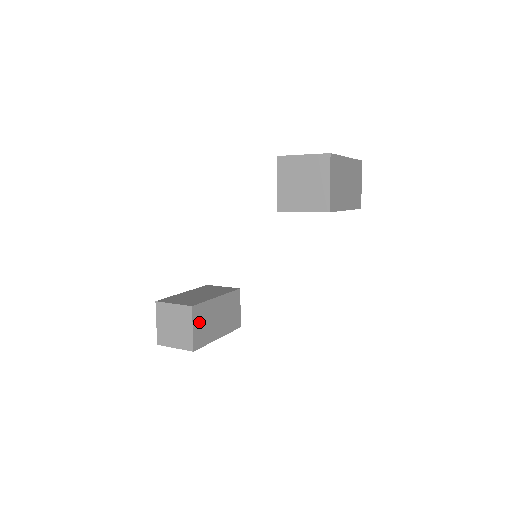
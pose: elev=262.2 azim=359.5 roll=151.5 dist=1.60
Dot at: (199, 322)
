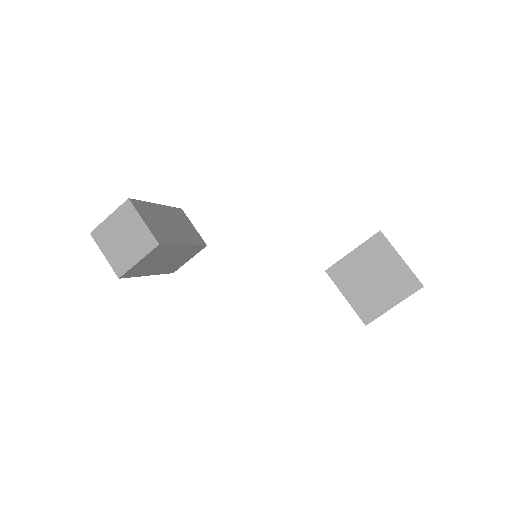
Dot at: (150, 258)
